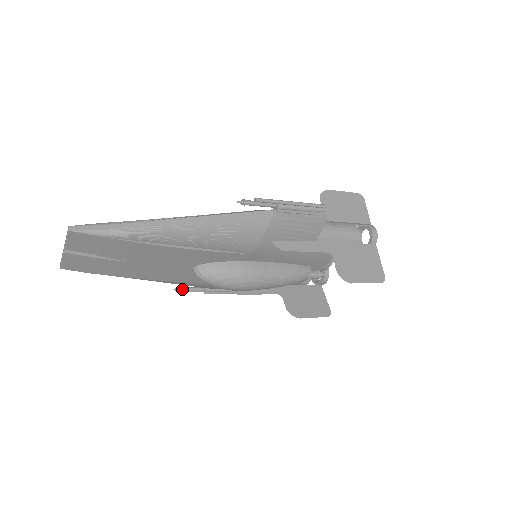
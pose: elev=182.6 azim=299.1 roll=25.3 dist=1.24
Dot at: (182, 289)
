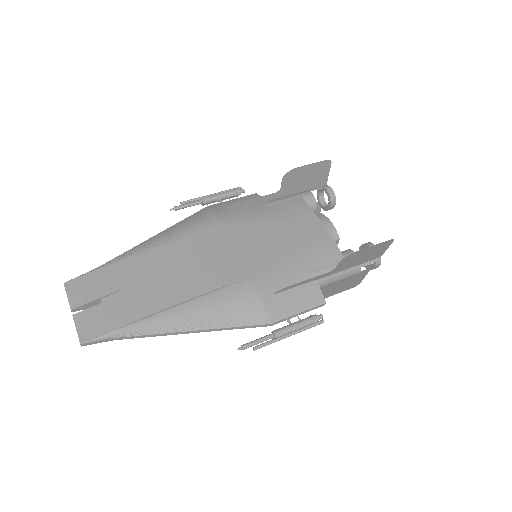
Dot at: (179, 209)
